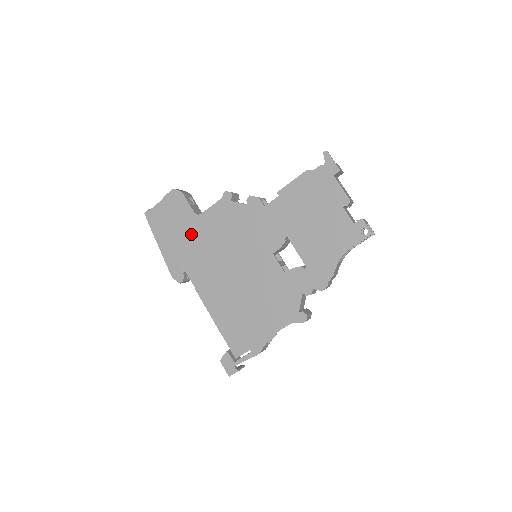
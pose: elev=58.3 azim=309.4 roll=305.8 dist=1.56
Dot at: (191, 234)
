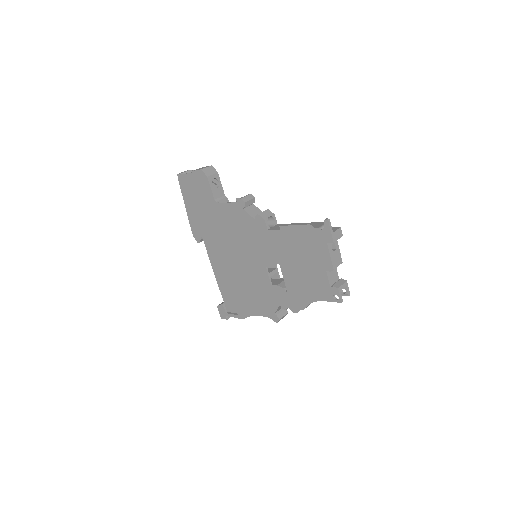
Dot at: (210, 214)
